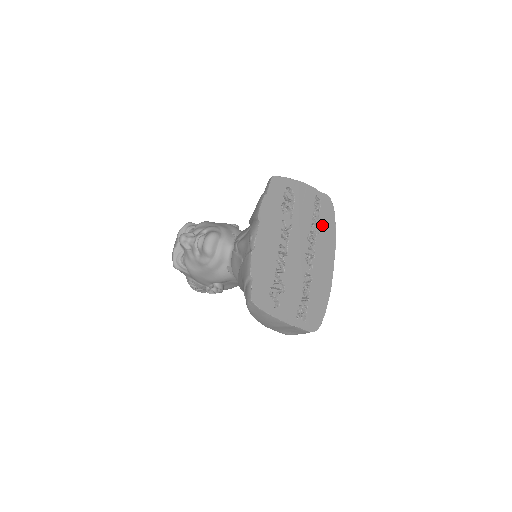
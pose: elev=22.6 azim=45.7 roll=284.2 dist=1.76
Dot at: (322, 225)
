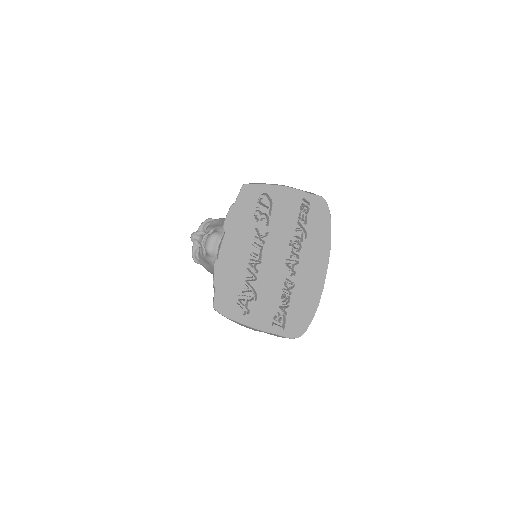
Dot at: (311, 229)
